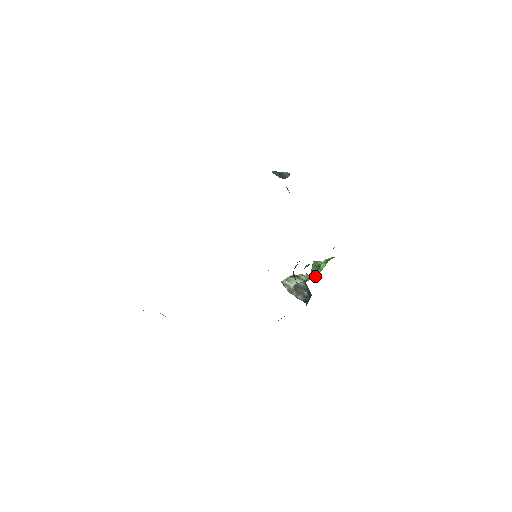
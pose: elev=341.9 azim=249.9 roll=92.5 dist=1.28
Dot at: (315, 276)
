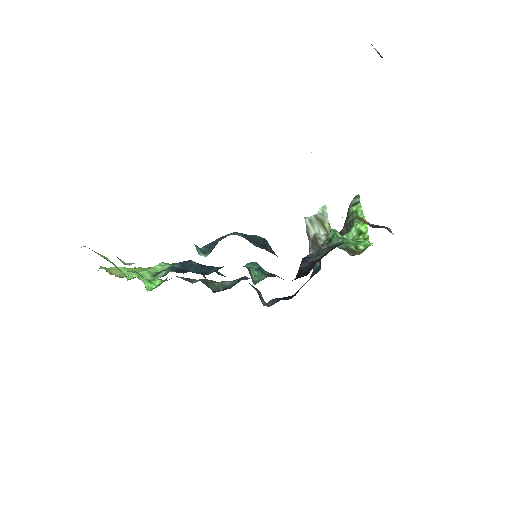
Dot at: (344, 228)
